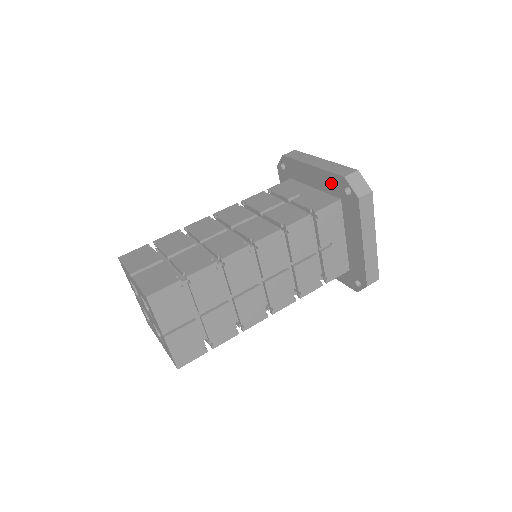
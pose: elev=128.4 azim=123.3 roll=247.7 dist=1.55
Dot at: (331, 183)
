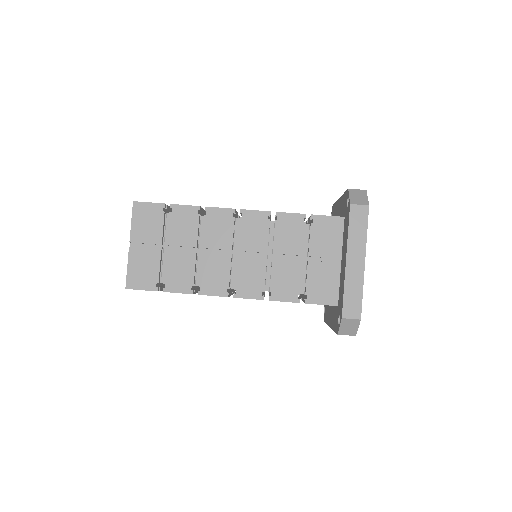
Dot at: (341, 294)
